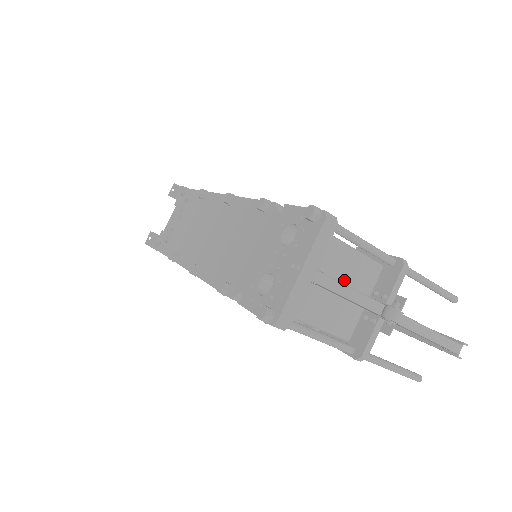
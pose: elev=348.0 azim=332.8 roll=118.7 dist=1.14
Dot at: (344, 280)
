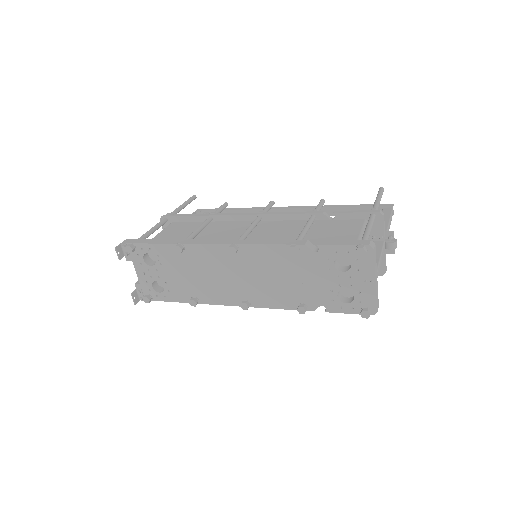
Dot at: occluded
